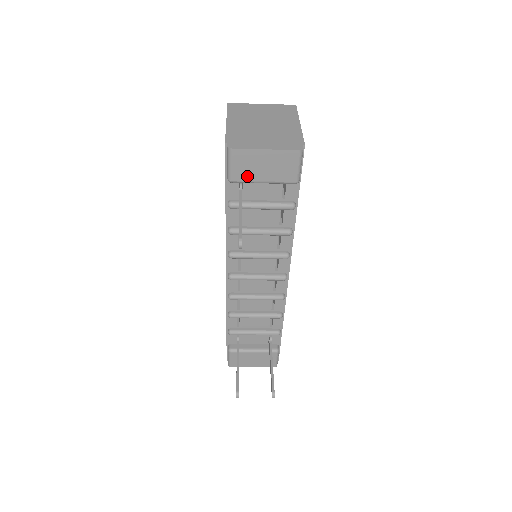
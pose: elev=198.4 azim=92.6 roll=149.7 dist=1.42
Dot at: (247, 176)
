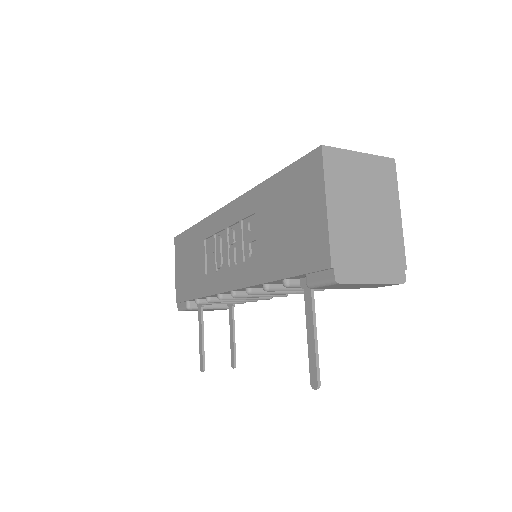
Dot at: (331, 288)
